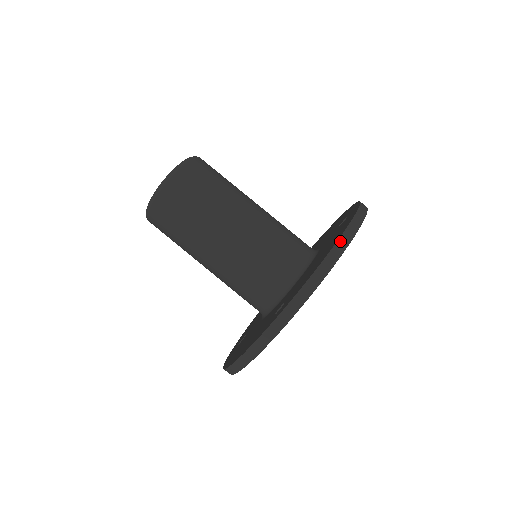
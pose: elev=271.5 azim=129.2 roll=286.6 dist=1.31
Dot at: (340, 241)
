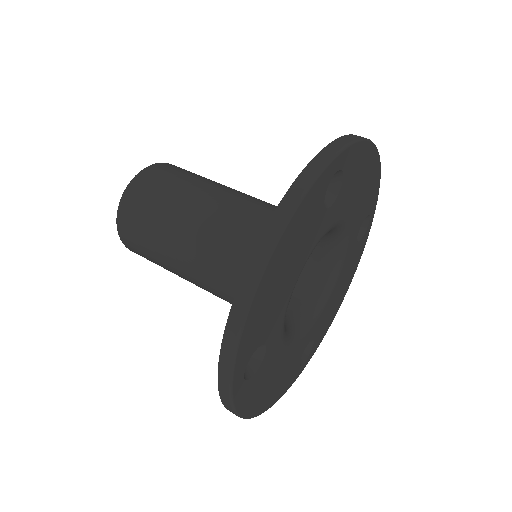
Dot at: occluded
